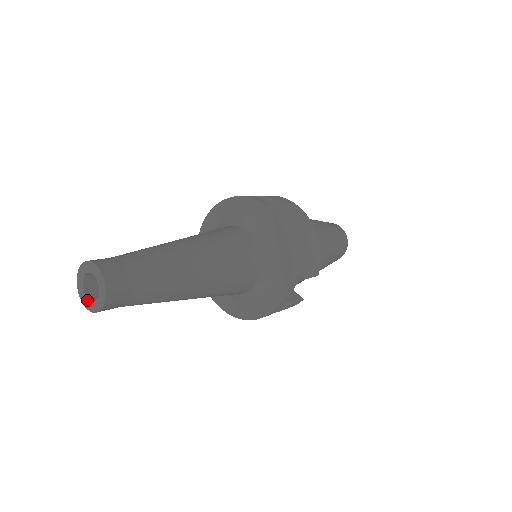
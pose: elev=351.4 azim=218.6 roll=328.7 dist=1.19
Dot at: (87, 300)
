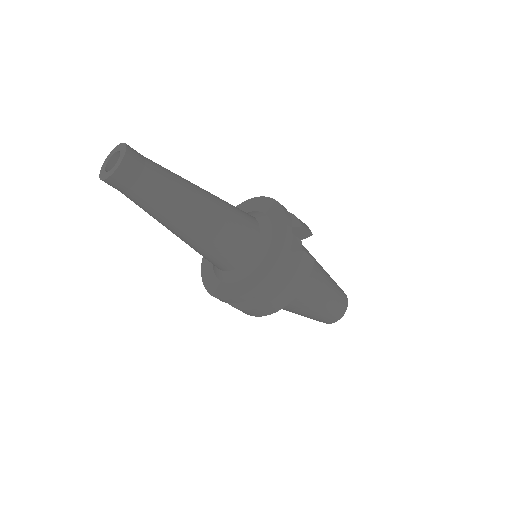
Dot at: (110, 171)
